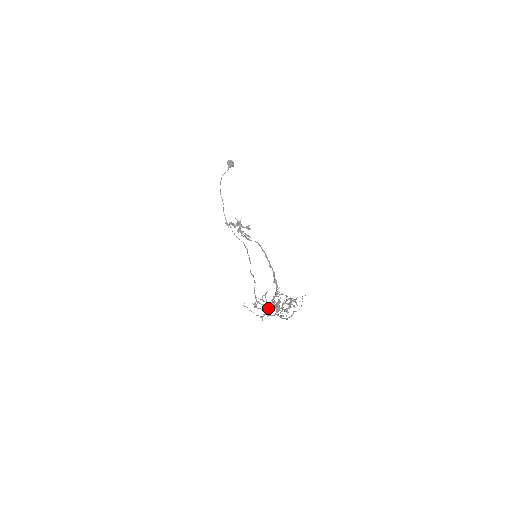
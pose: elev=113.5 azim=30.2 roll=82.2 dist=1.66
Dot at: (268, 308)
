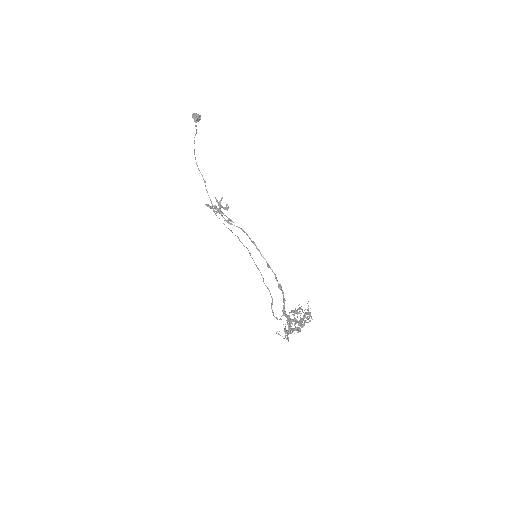
Dot at: occluded
